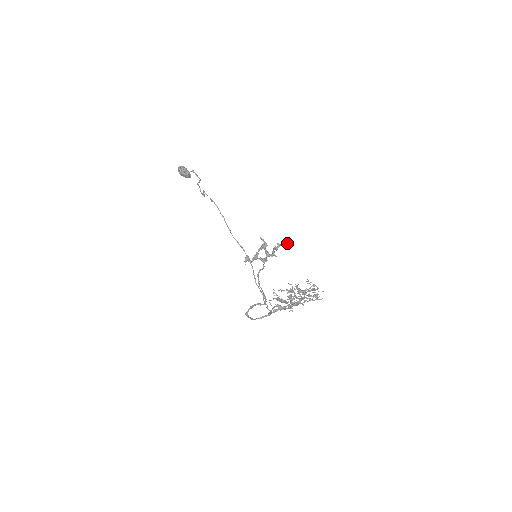
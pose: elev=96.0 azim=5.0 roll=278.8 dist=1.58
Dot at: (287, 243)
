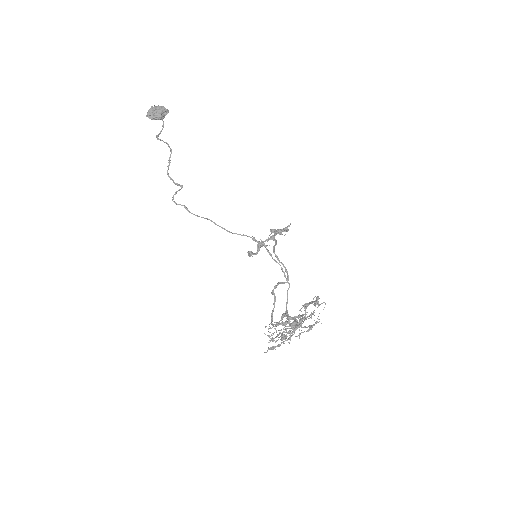
Dot at: (287, 230)
